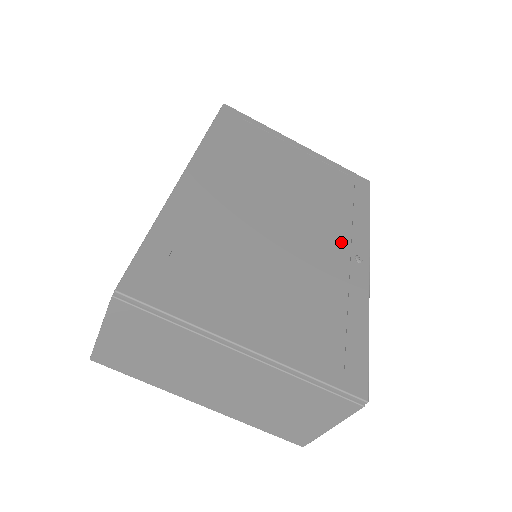
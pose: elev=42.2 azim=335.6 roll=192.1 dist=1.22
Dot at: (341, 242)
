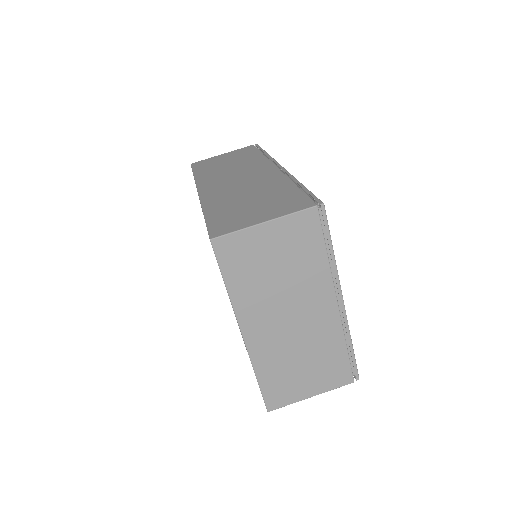
Dot at: occluded
